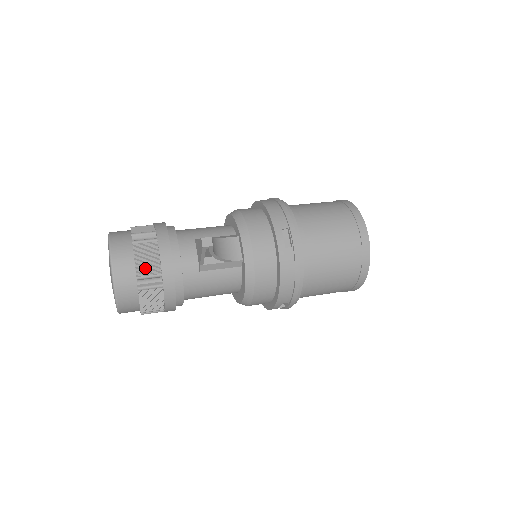
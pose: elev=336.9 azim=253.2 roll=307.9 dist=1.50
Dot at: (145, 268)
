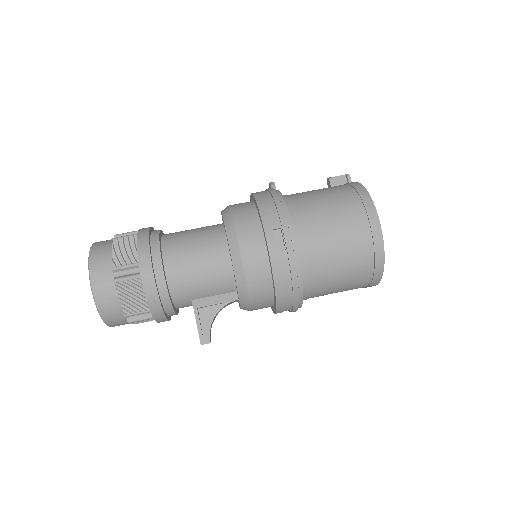
Dot at: occluded
